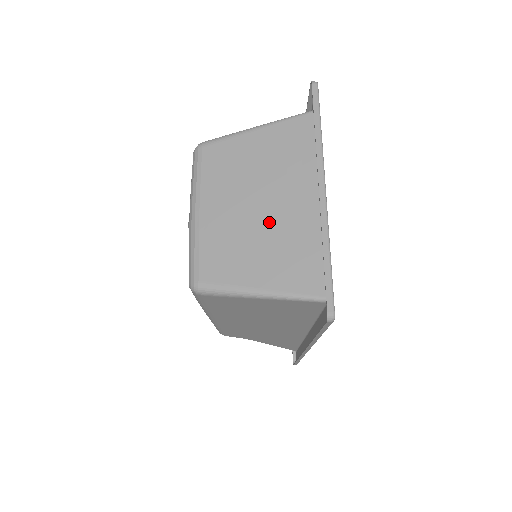
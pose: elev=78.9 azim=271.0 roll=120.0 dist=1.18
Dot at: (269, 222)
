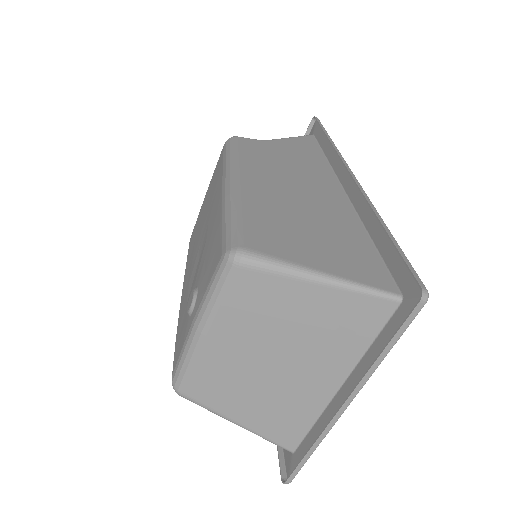
Dot at: (276, 382)
